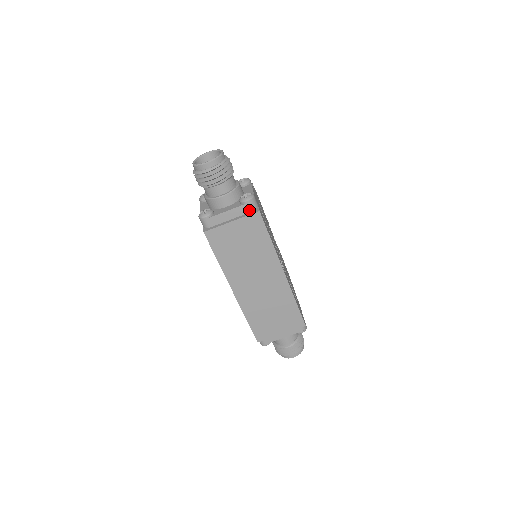
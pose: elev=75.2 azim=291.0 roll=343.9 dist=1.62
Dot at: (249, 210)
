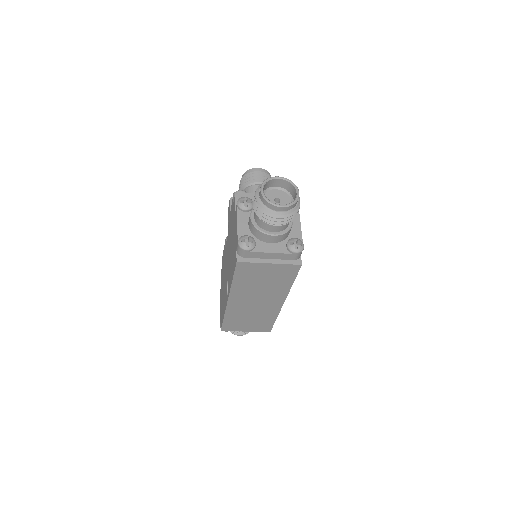
Dot at: (292, 258)
